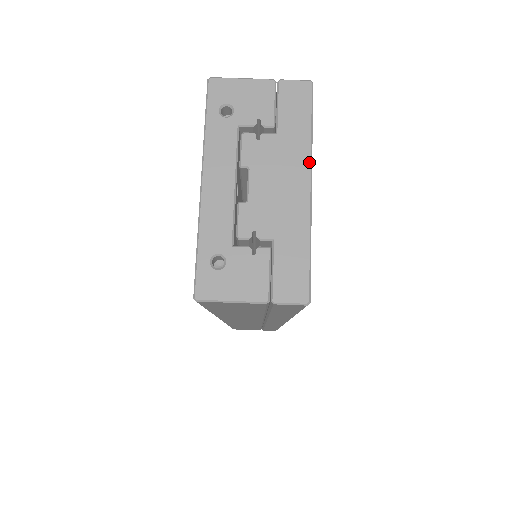
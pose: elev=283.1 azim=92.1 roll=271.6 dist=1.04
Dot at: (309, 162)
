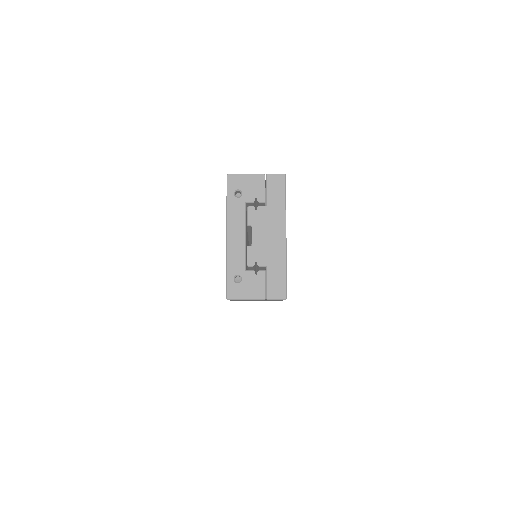
Dot at: (285, 222)
